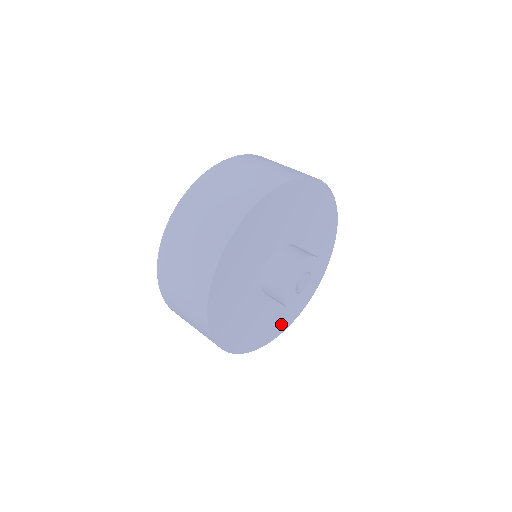
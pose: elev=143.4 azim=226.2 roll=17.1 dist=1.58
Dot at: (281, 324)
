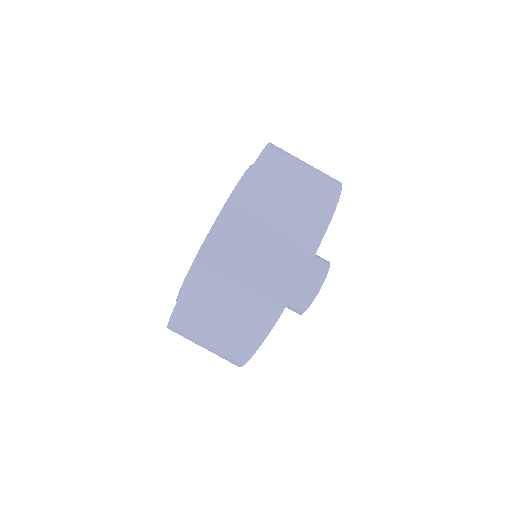
Dot at: occluded
